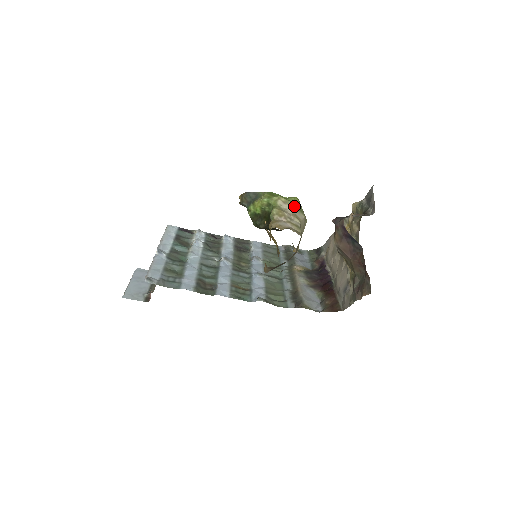
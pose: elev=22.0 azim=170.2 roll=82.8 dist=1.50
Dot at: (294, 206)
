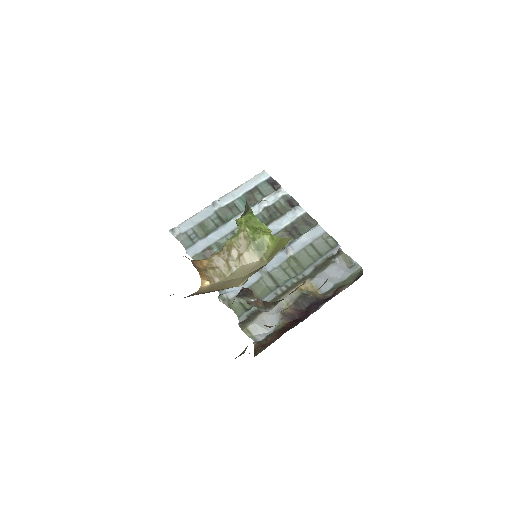
Dot at: (251, 245)
